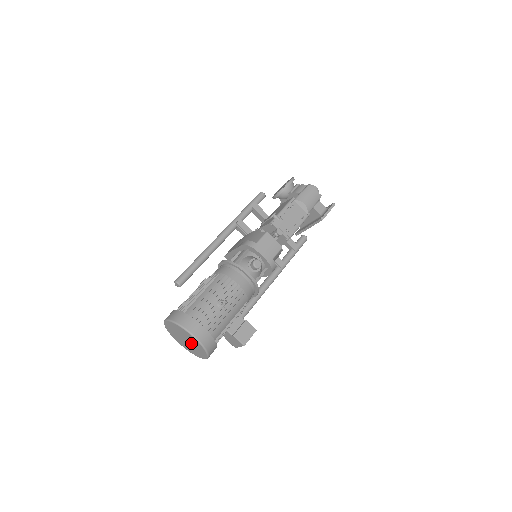
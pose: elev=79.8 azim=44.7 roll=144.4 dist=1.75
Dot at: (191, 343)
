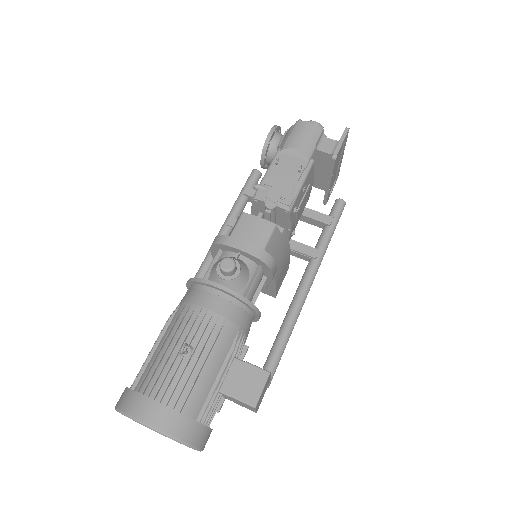
Dot at: occluded
